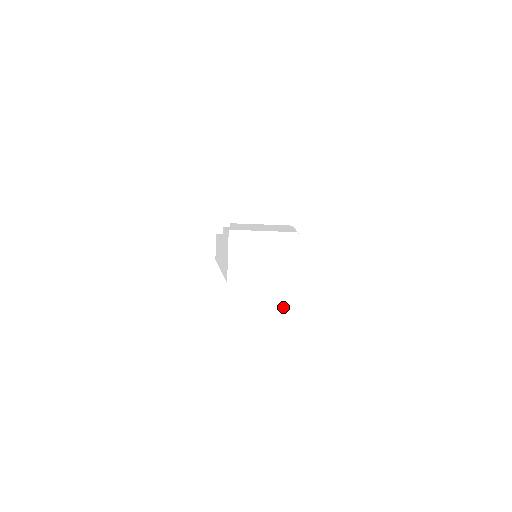
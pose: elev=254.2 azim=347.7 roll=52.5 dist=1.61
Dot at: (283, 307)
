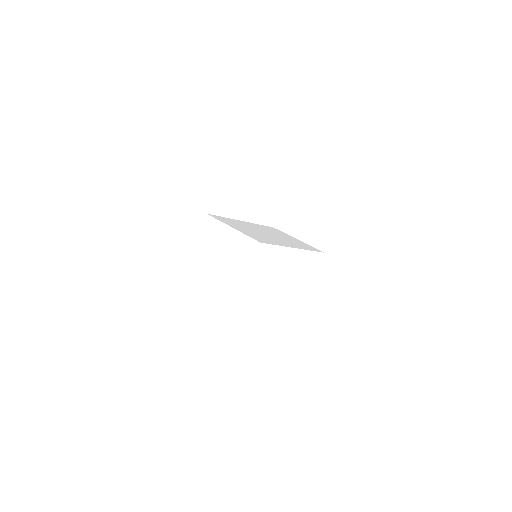
Dot at: (346, 117)
